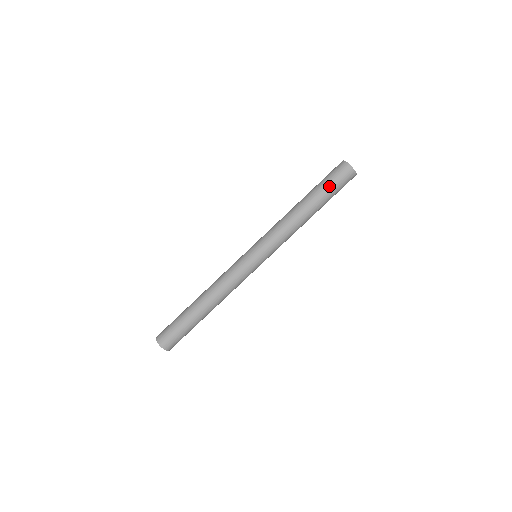
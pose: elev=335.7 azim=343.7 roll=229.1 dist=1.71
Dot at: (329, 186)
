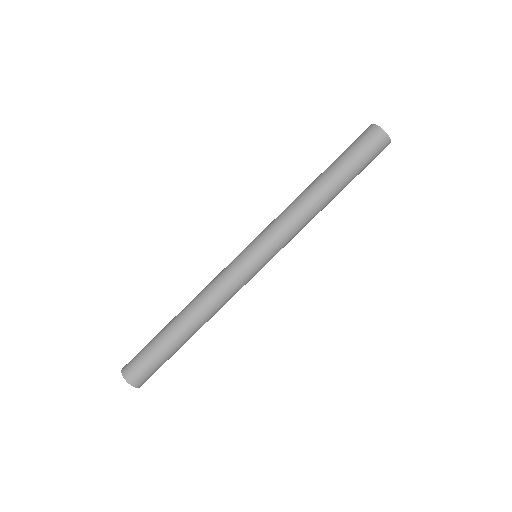
Dot at: (358, 162)
